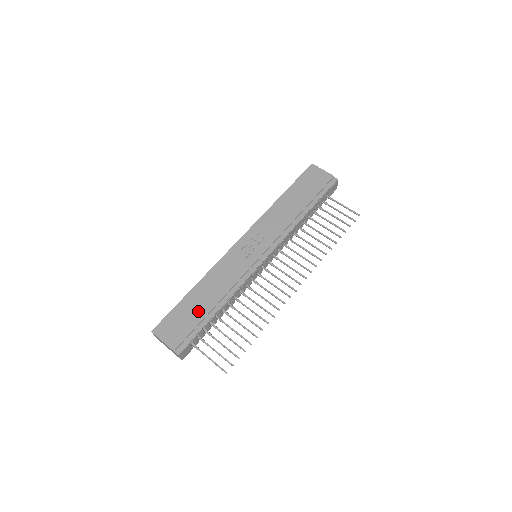
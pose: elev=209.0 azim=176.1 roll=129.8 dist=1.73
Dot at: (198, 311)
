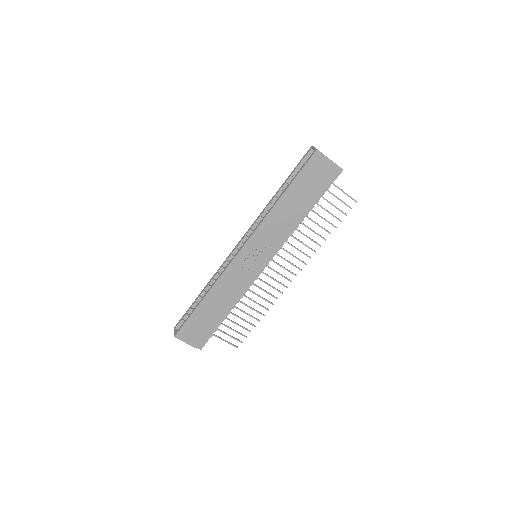
Dot at: (211, 318)
